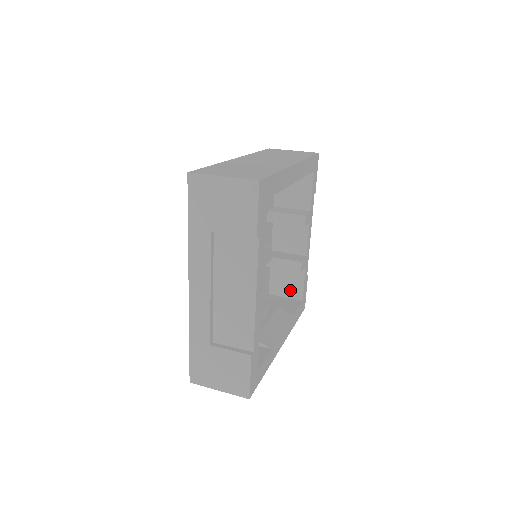
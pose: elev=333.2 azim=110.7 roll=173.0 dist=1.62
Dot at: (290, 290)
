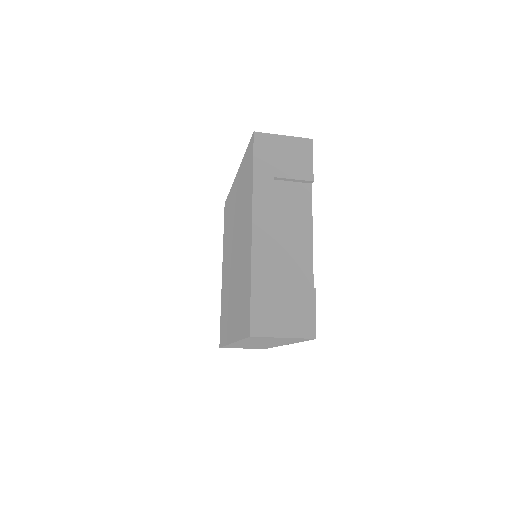
Dot at: occluded
